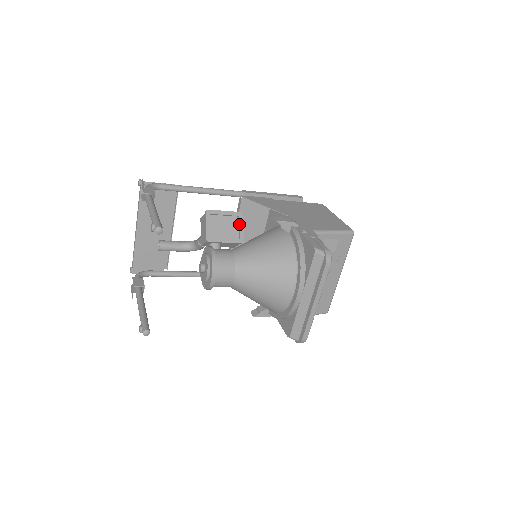
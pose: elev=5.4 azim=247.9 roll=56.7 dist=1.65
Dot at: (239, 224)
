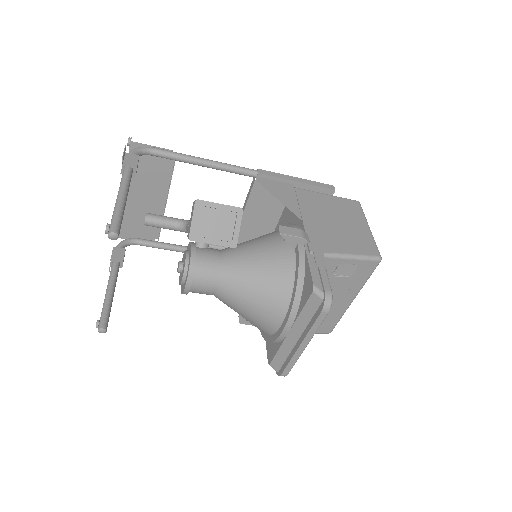
Dot at: (235, 223)
